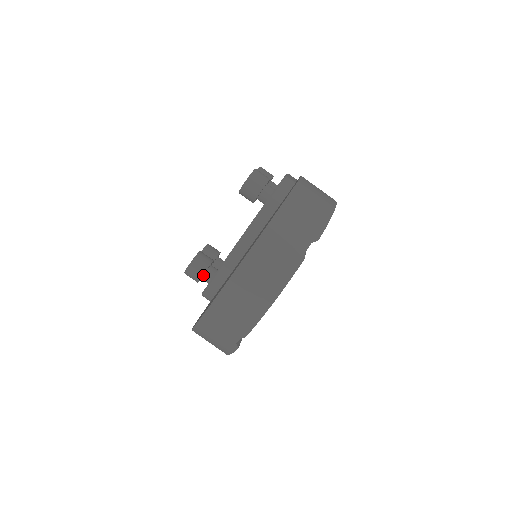
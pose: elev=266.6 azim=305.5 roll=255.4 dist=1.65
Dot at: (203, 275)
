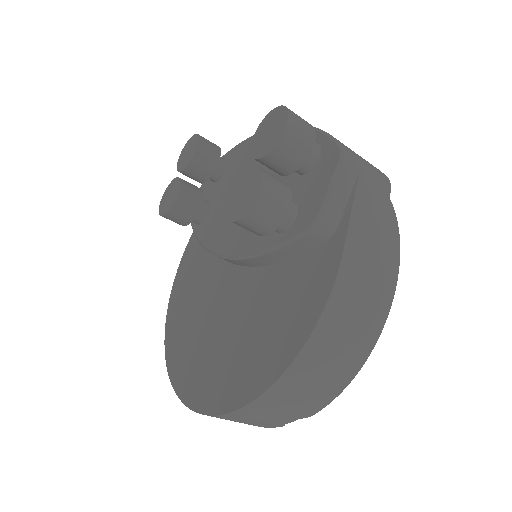
Dot at: occluded
